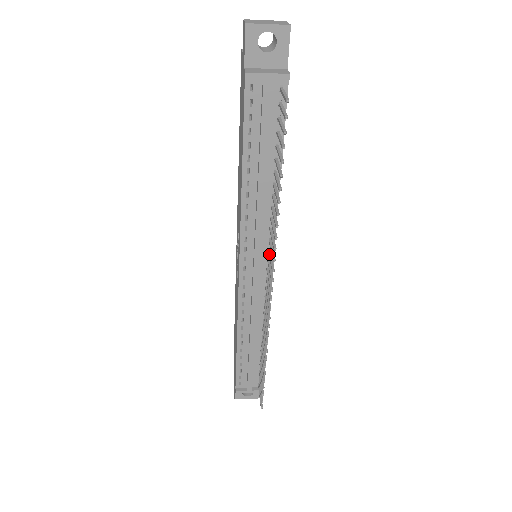
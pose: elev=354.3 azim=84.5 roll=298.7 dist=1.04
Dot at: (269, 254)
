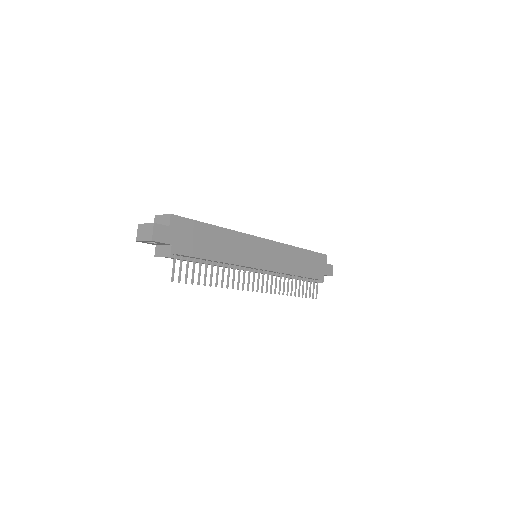
Dot at: (248, 274)
